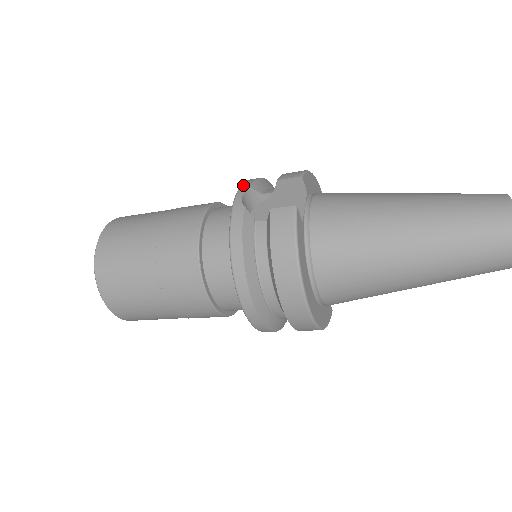
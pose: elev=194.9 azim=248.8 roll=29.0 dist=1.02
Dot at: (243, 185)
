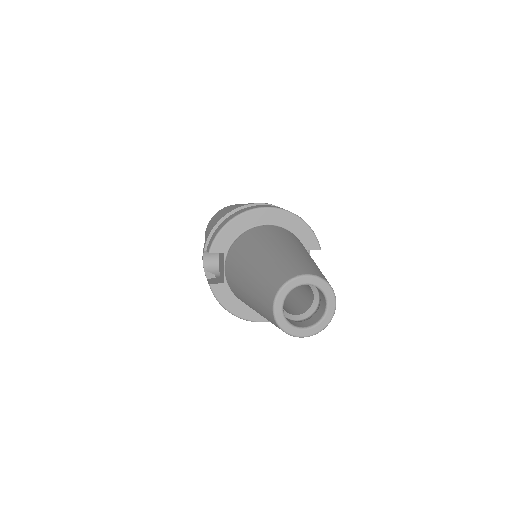
Dot at: (204, 245)
